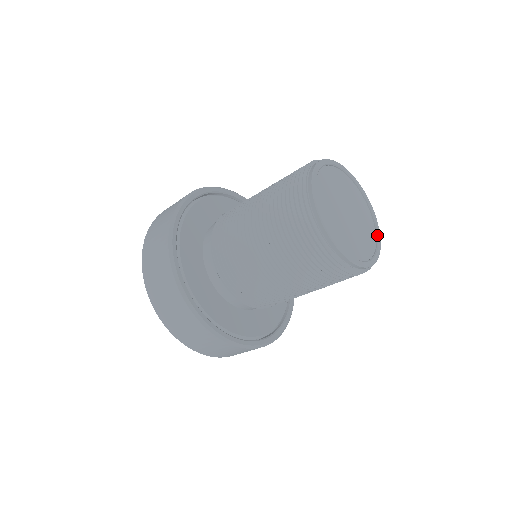
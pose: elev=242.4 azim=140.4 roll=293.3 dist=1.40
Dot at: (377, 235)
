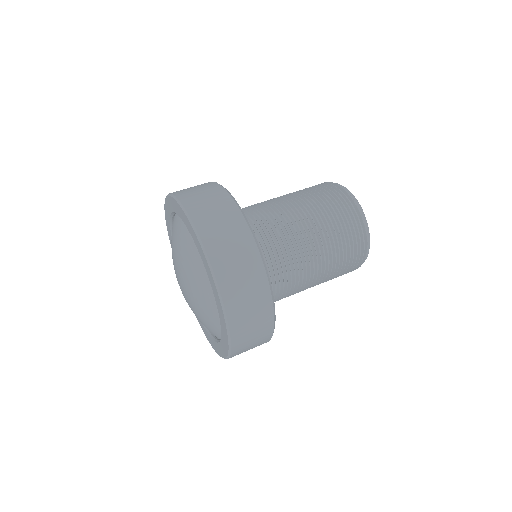
Dot at: occluded
